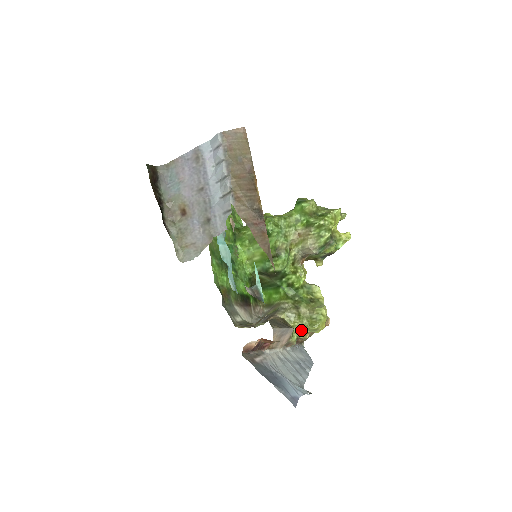
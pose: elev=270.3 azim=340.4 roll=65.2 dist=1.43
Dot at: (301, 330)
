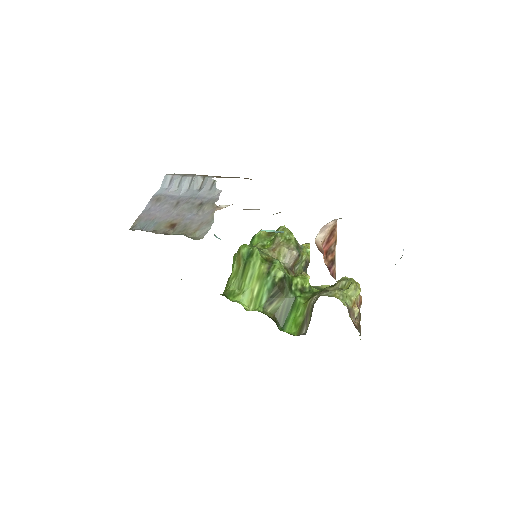
Dot at: (346, 298)
